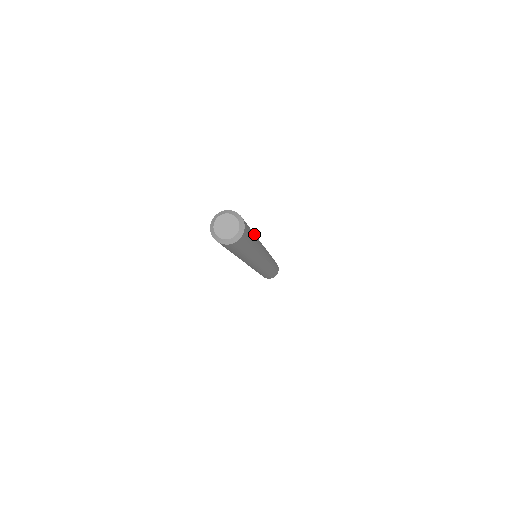
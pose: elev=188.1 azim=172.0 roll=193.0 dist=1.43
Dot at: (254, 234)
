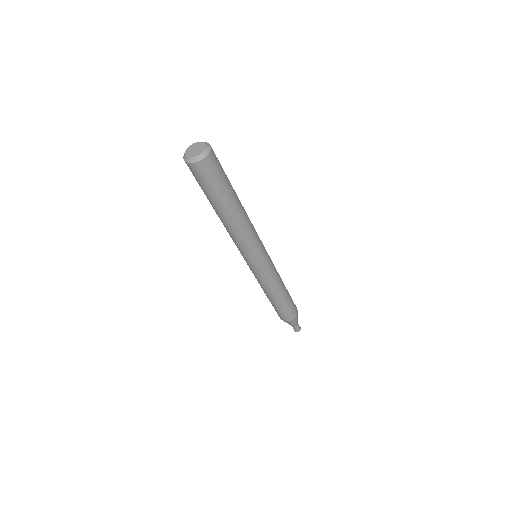
Dot at: (236, 194)
